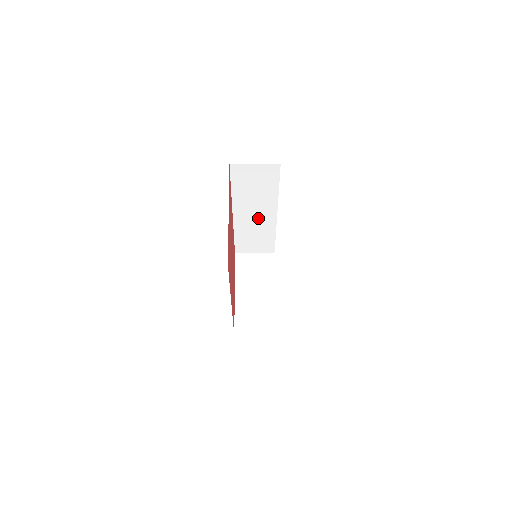
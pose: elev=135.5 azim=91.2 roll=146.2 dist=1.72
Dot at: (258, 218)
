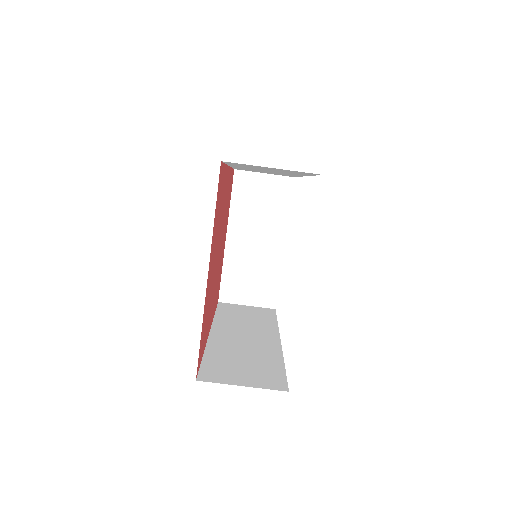
Dot at: occluded
